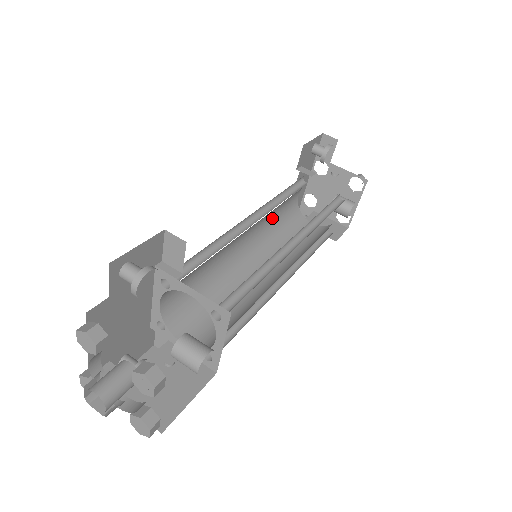
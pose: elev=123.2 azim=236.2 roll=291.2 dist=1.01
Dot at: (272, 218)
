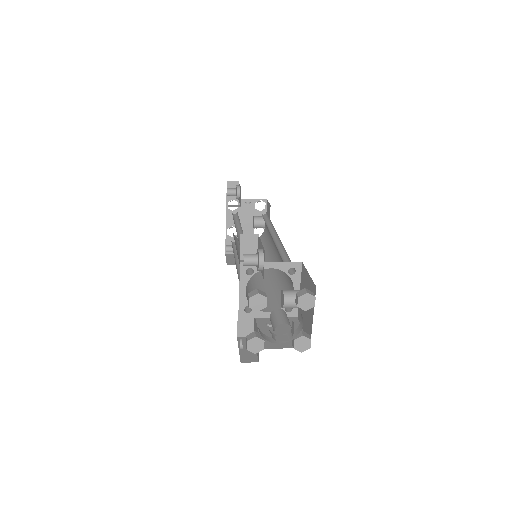
Dot at: occluded
